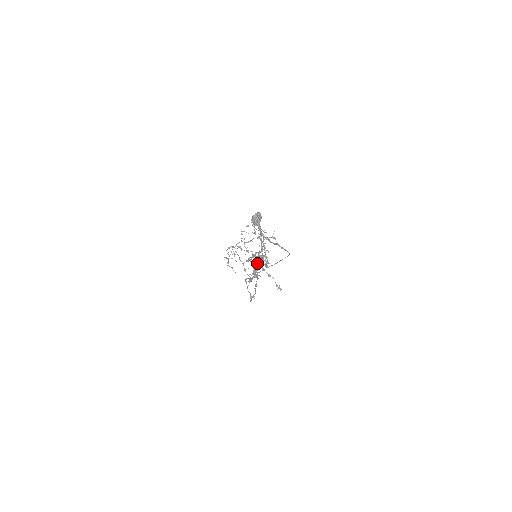
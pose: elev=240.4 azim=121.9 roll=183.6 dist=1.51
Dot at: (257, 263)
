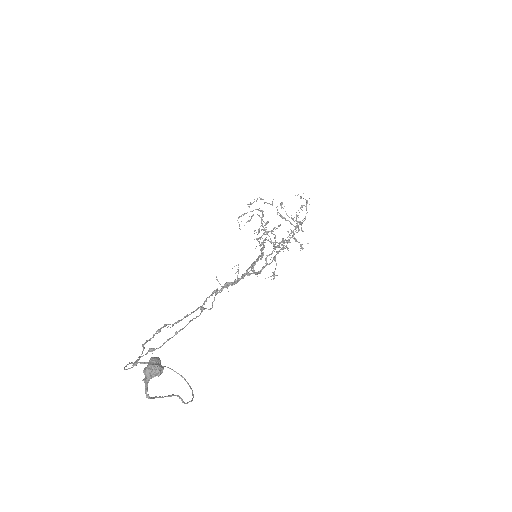
Dot at: occluded
